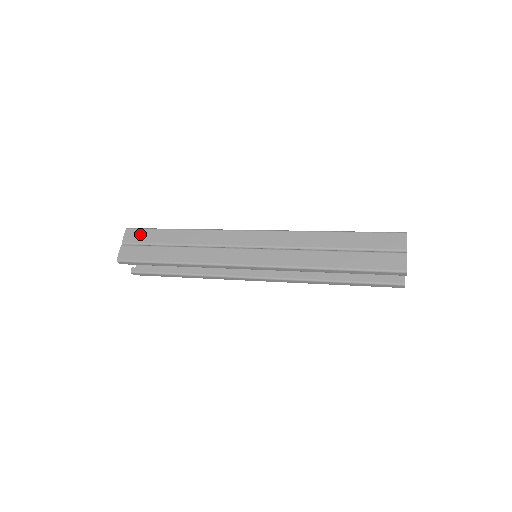
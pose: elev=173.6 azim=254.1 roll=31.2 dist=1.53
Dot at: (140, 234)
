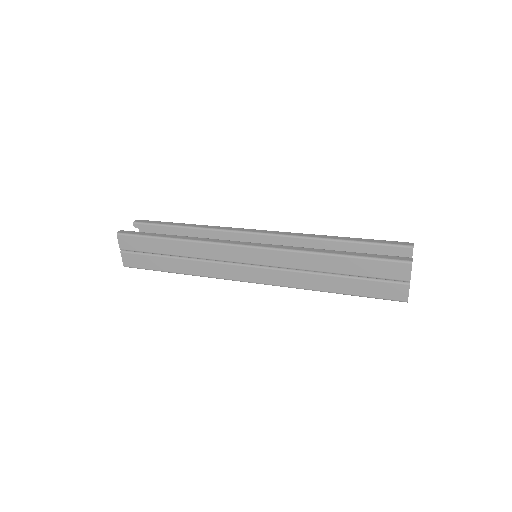
Dot at: (133, 242)
